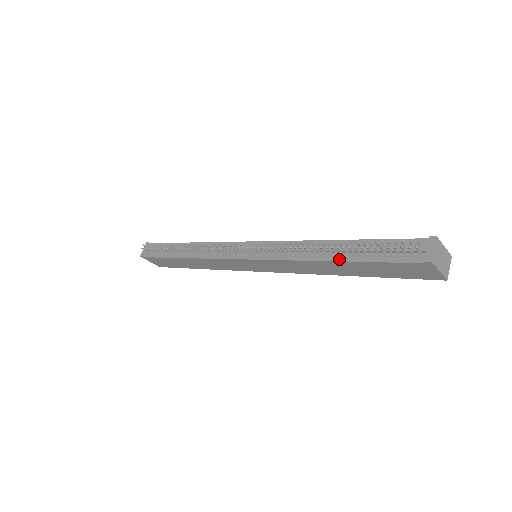
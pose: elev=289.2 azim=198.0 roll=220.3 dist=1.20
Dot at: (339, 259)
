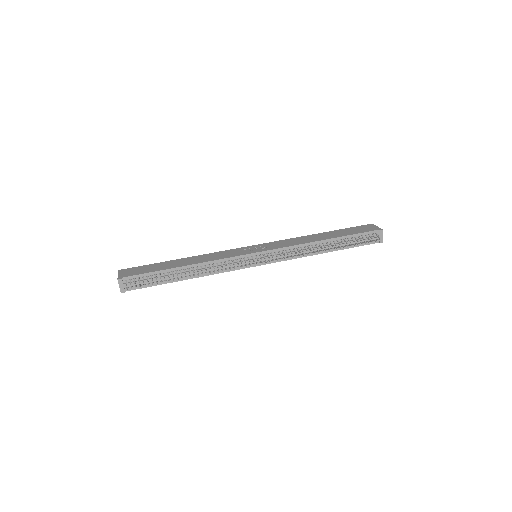
Dot at: (333, 250)
